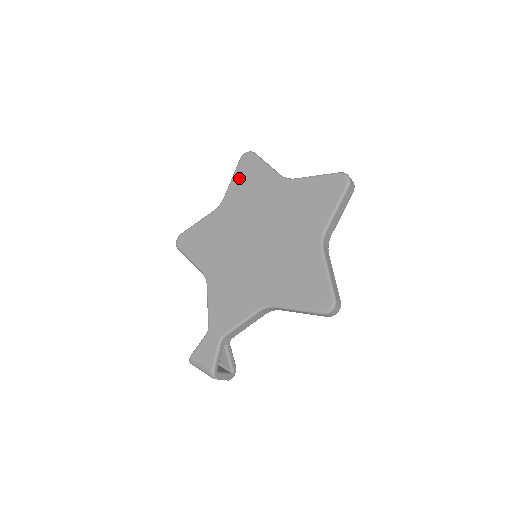
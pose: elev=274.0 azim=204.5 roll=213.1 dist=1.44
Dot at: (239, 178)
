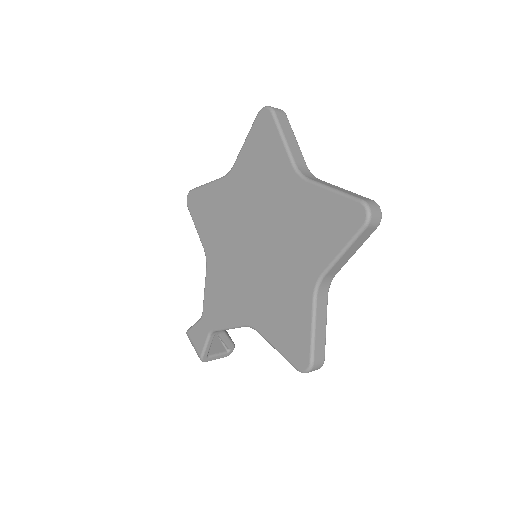
Dot at: (251, 145)
